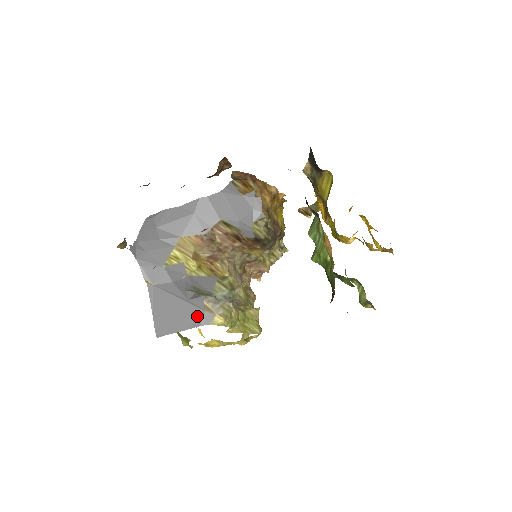
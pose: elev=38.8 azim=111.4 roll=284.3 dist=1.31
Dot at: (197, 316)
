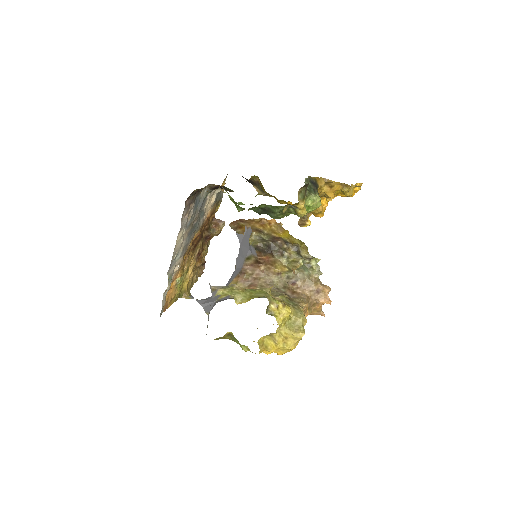
Dot at: occluded
